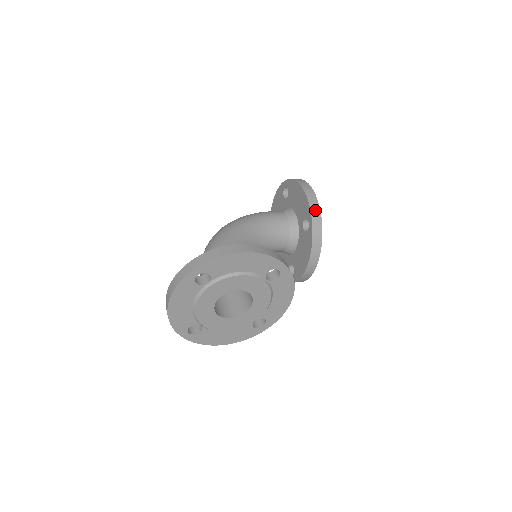
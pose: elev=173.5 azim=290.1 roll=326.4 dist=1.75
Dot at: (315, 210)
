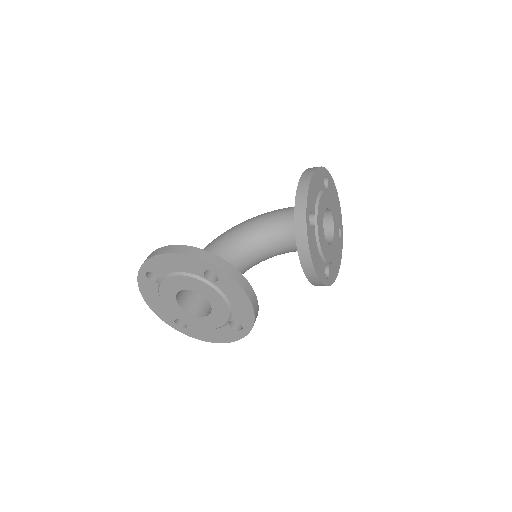
Dot at: (300, 203)
